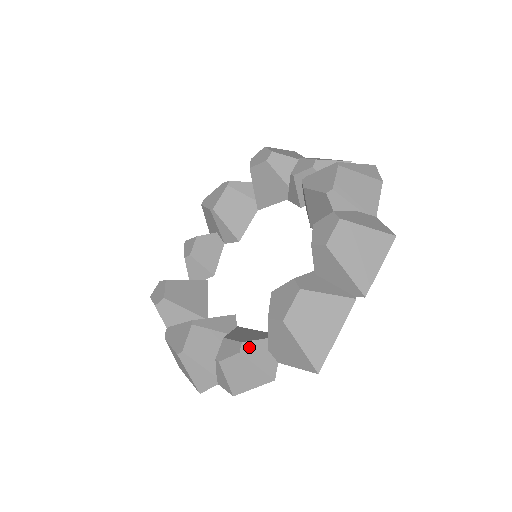
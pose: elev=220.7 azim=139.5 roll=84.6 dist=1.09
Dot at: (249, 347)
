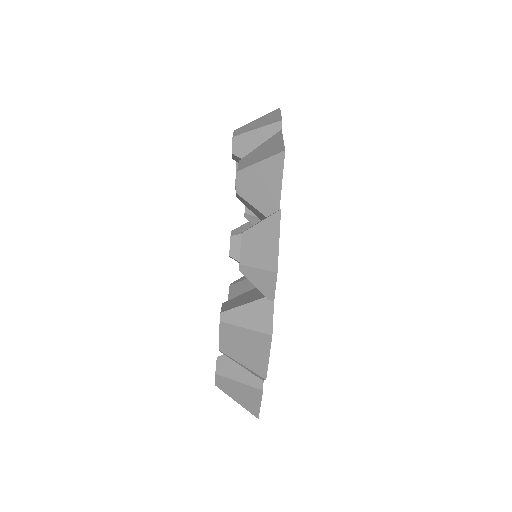
Dot at: occluded
